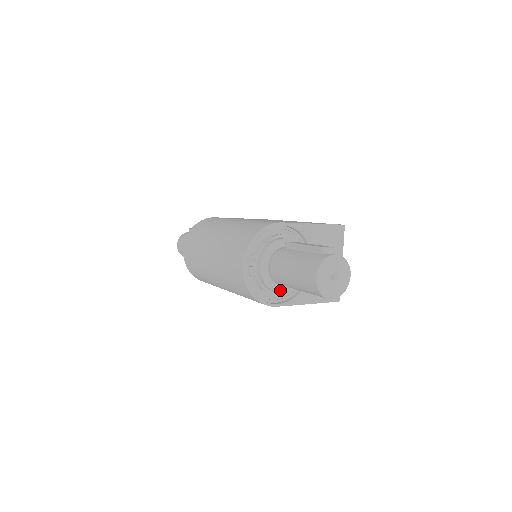
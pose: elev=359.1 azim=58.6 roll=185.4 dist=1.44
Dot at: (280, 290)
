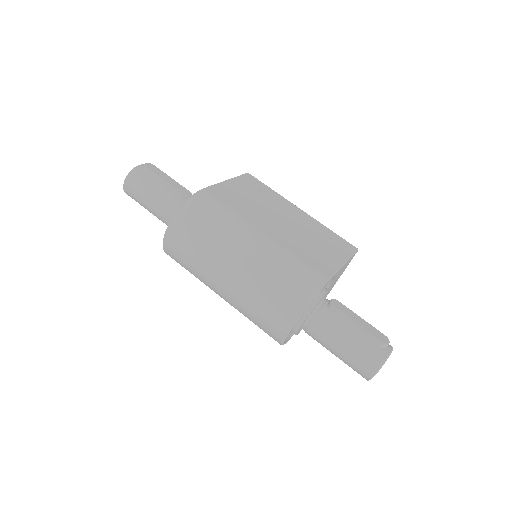
Dot at: occluded
